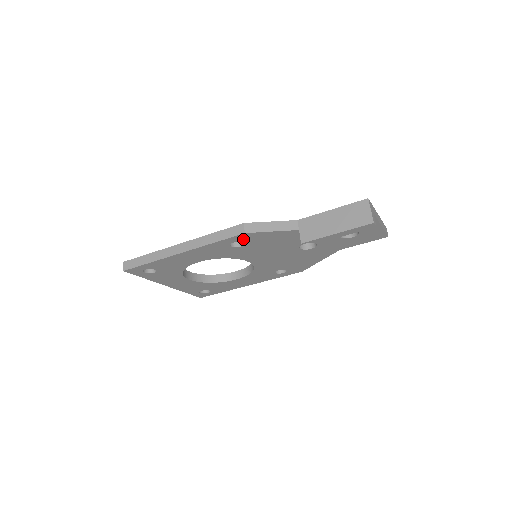
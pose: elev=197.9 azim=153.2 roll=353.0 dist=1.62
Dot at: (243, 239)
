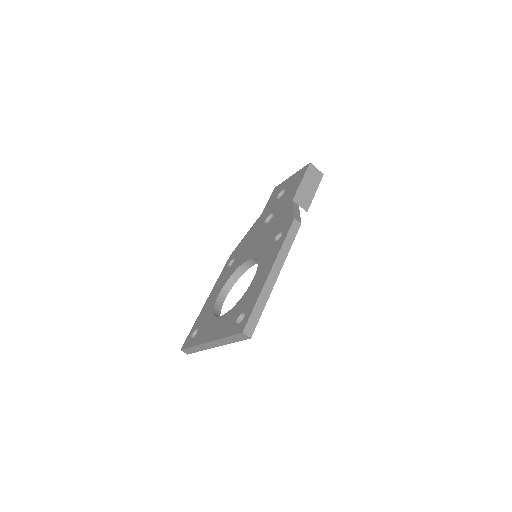
Dot at: occluded
